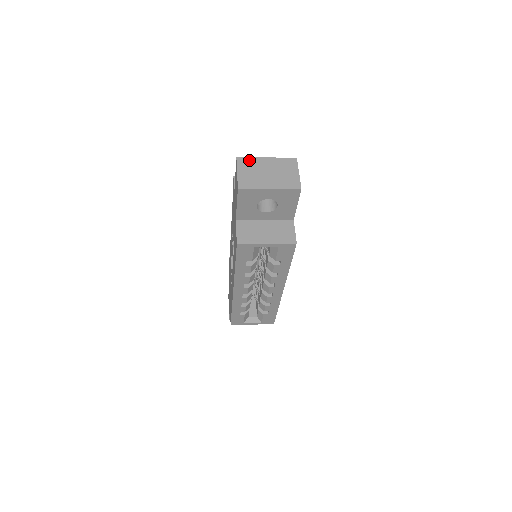
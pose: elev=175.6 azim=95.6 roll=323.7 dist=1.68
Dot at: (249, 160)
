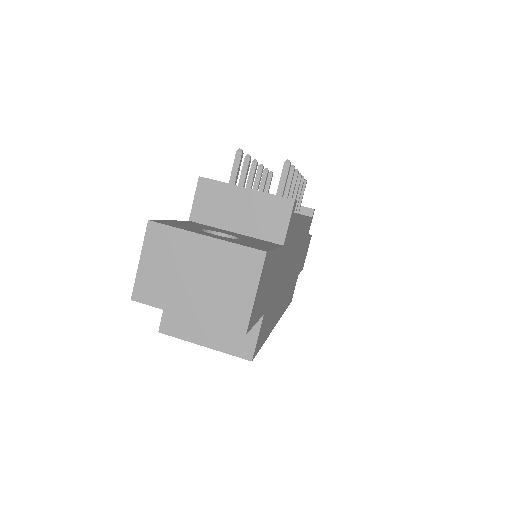
Dot at: (169, 234)
